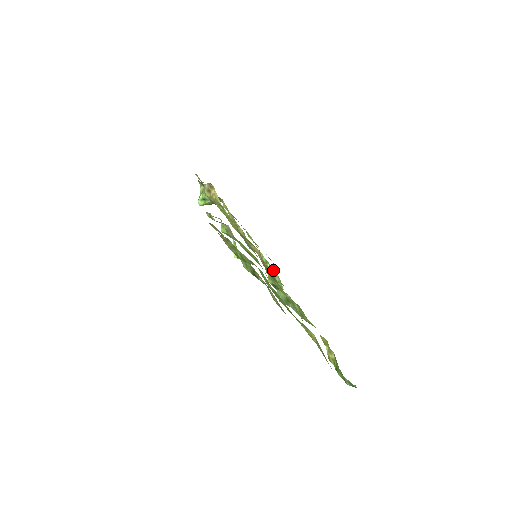
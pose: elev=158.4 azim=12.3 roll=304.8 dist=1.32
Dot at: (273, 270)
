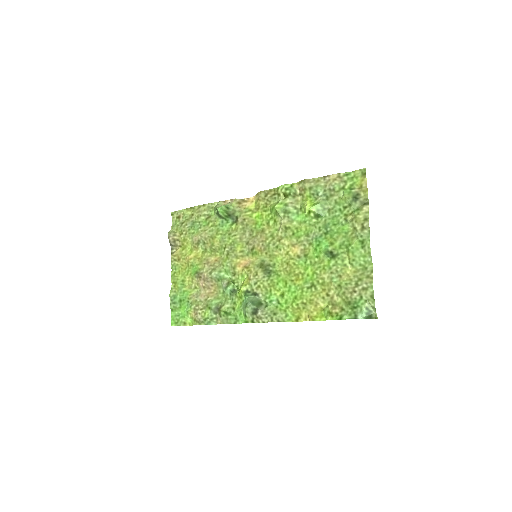
Dot at: (222, 301)
